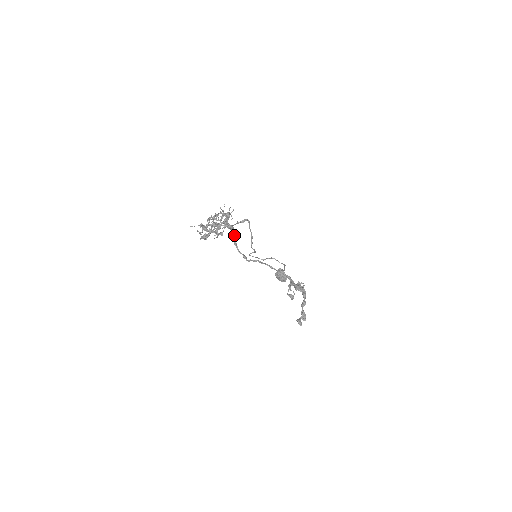
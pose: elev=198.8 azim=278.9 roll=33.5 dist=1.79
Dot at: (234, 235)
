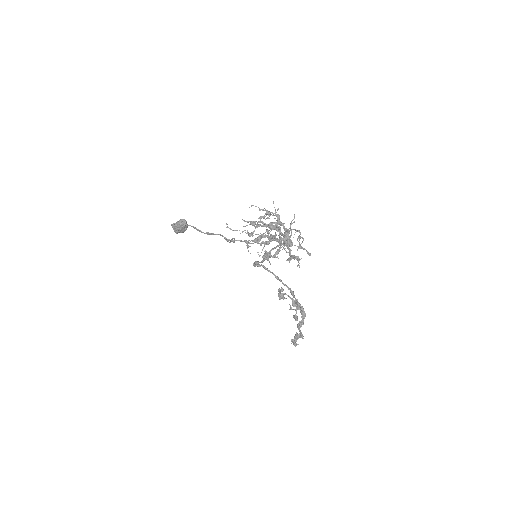
Dot at: (276, 247)
